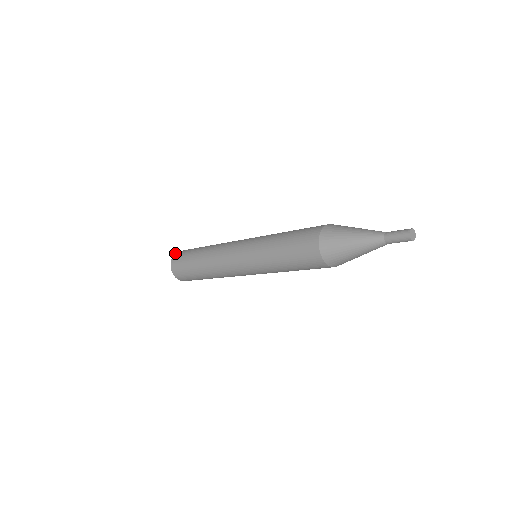
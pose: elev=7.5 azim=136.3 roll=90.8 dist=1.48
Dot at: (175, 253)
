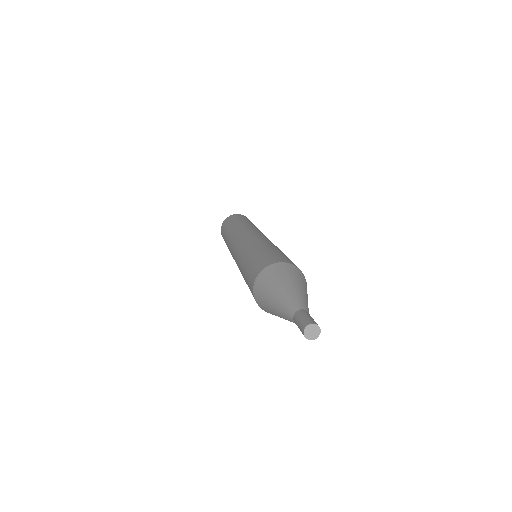
Dot at: (230, 215)
